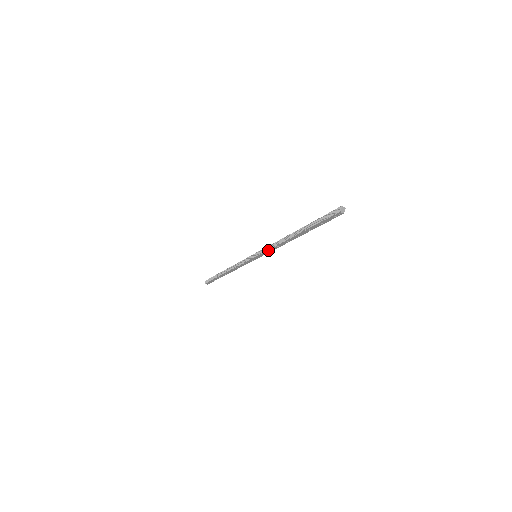
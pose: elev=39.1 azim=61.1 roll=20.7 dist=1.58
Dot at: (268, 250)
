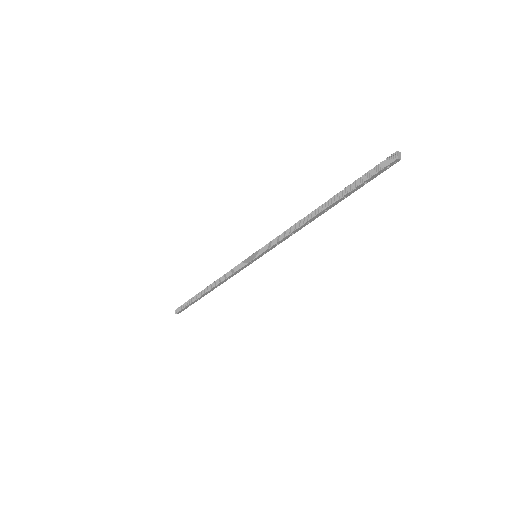
Dot at: (277, 243)
